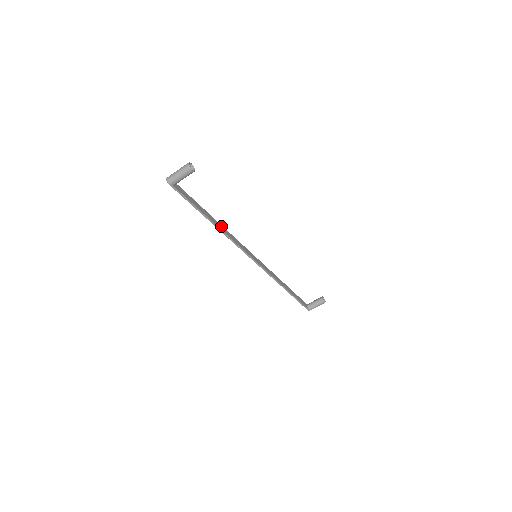
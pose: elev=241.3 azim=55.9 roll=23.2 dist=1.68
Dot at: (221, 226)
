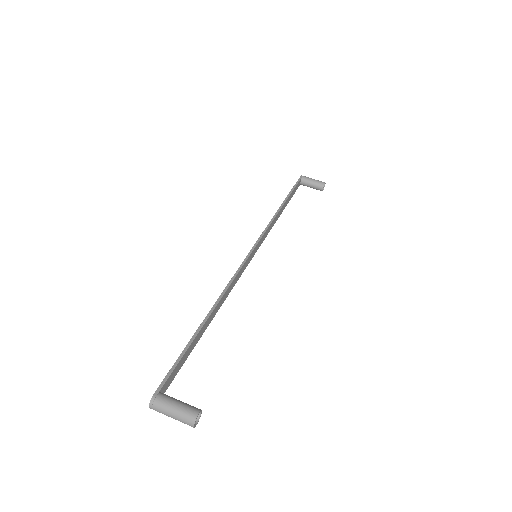
Dot at: (277, 219)
